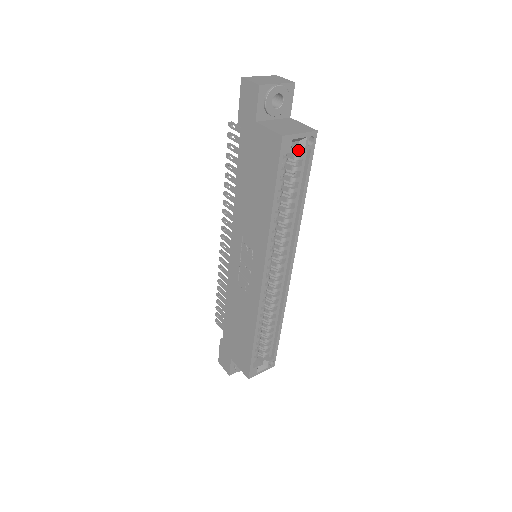
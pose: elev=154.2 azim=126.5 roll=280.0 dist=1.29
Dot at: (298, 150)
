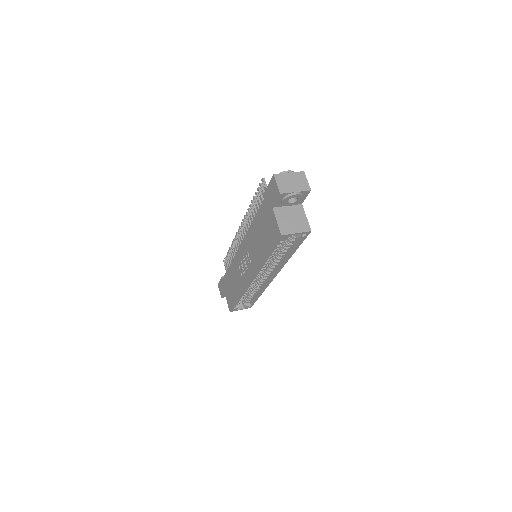
Dot at: occluded
